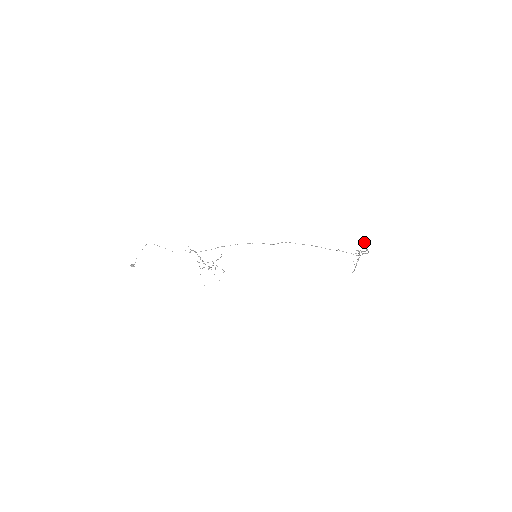
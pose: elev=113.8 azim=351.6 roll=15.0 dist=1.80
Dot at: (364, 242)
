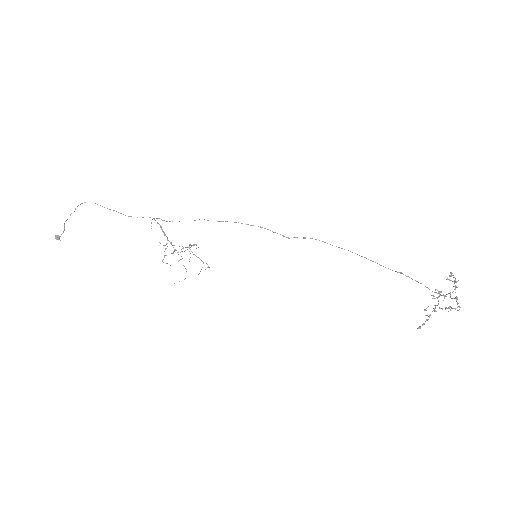
Dot at: (453, 277)
